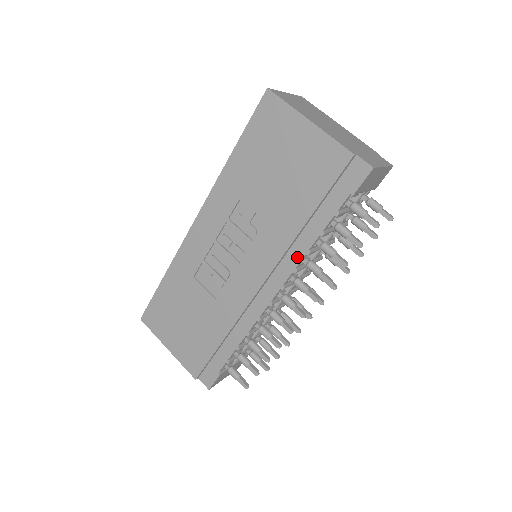
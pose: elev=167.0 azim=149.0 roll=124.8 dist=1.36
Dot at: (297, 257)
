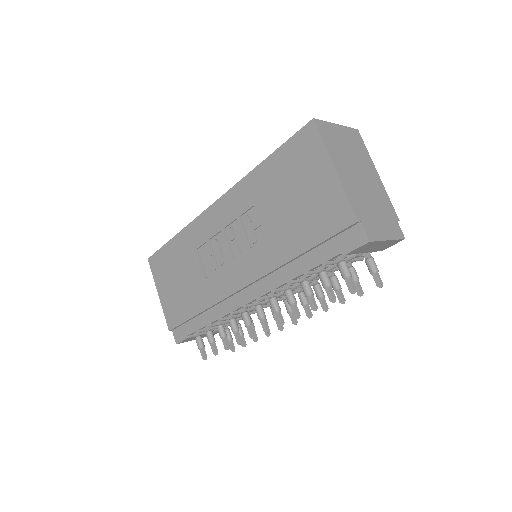
Dot at: (279, 281)
